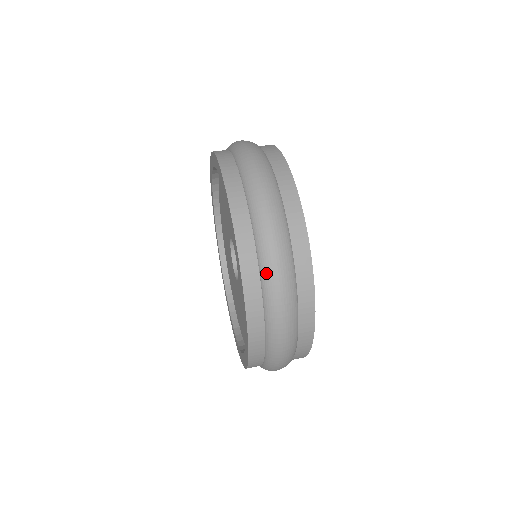
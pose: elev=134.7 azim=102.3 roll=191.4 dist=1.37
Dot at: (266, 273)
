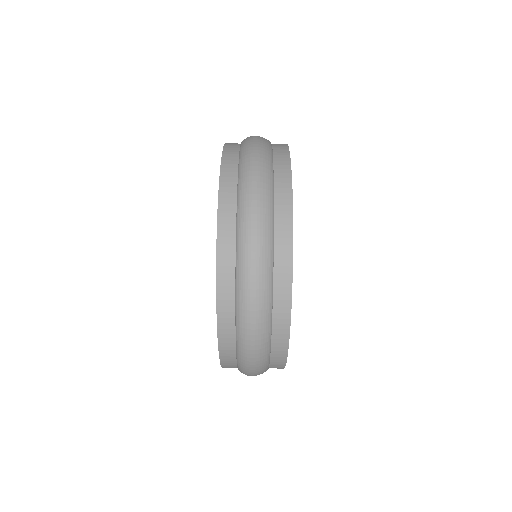
Dot at: (241, 310)
